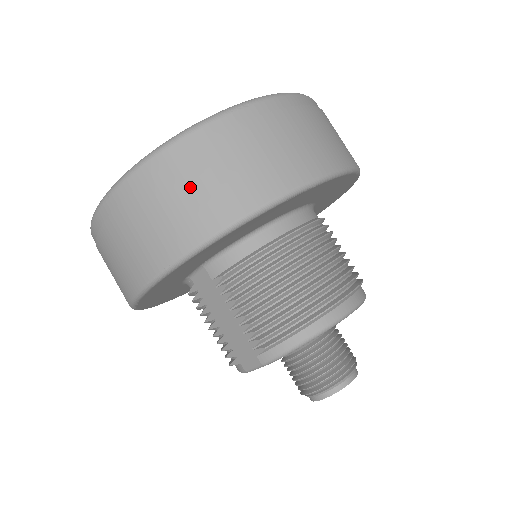
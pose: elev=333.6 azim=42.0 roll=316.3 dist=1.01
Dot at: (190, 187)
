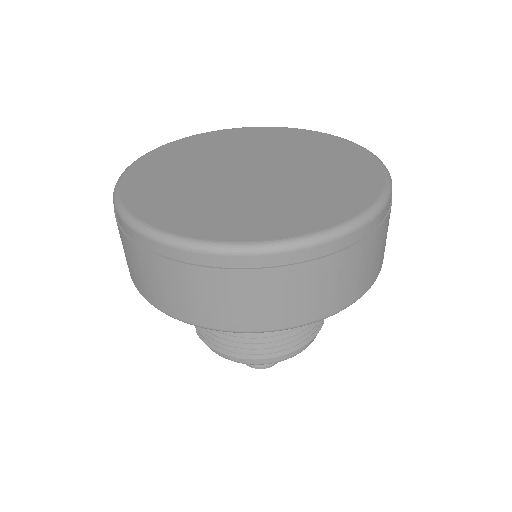
Dot at: (141, 267)
